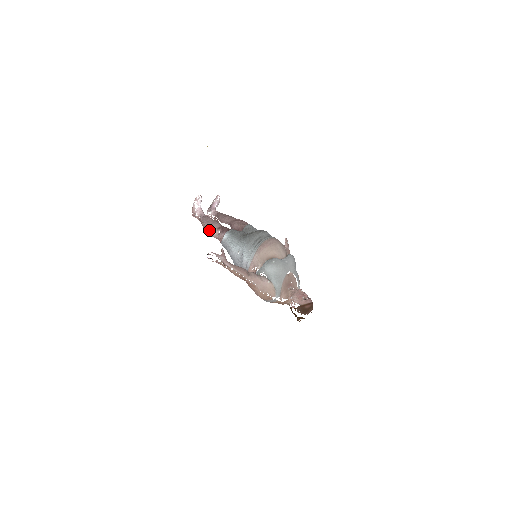
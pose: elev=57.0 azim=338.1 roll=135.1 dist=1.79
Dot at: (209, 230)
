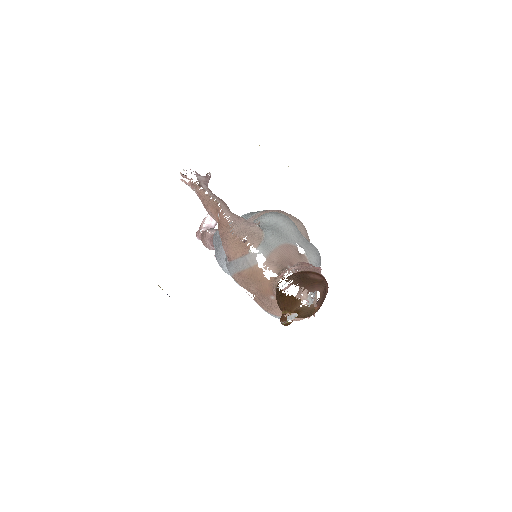
Dot at: (207, 232)
